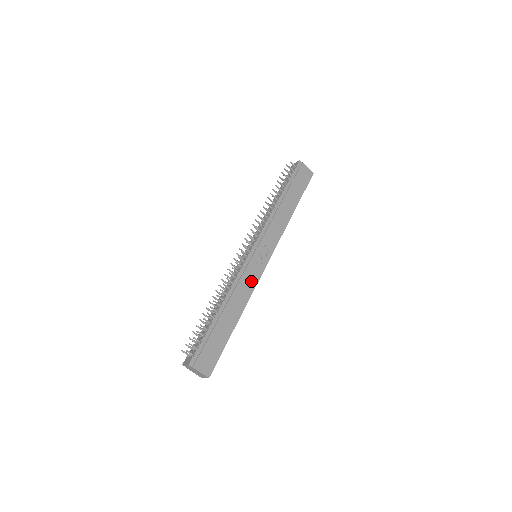
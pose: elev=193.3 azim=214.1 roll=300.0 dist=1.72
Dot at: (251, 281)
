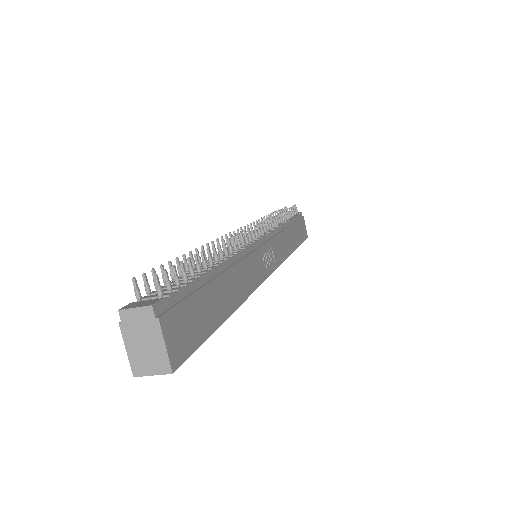
Dot at: (255, 274)
